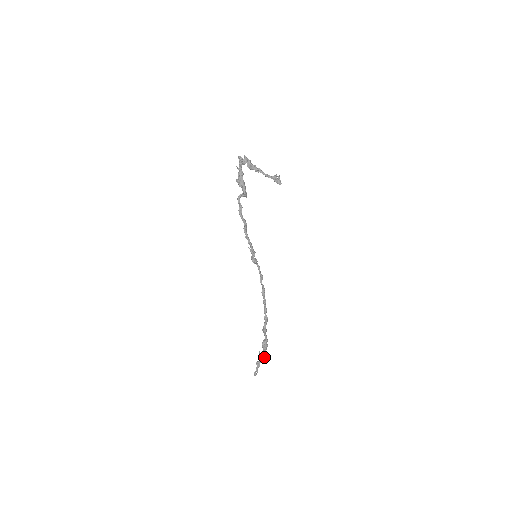
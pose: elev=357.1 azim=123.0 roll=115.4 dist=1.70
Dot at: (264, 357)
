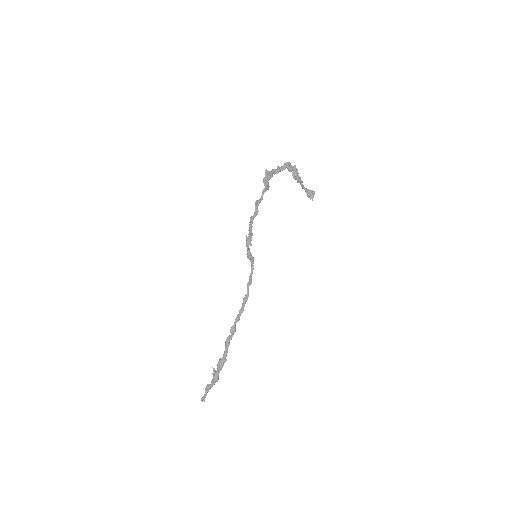
Dot at: (215, 379)
